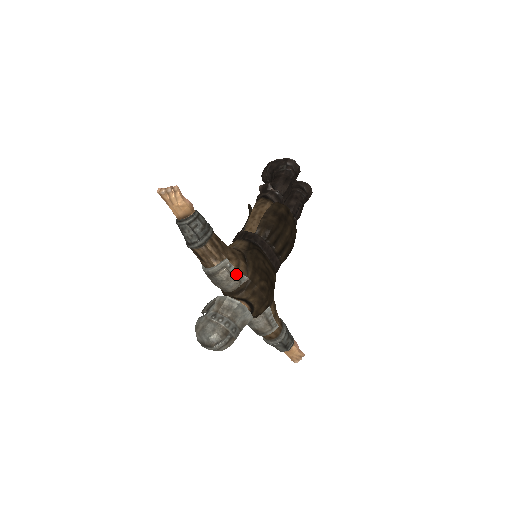
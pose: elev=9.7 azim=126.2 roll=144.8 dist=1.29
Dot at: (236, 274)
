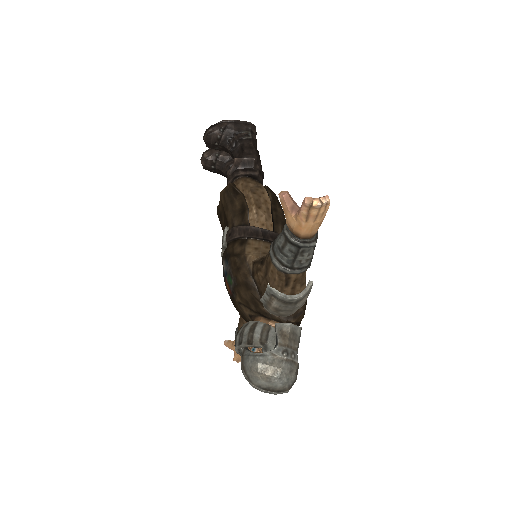
Dot at: (307, 297)
